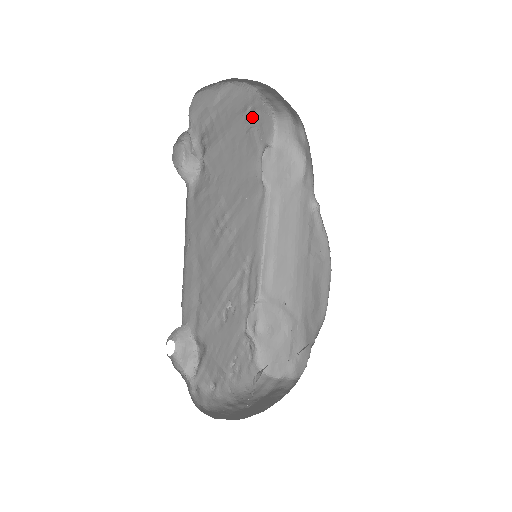
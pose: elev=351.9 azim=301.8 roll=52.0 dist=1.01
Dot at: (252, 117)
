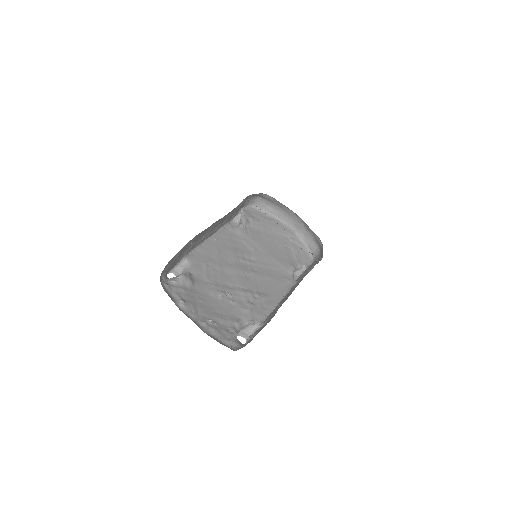
Dot at: (292, 244)
